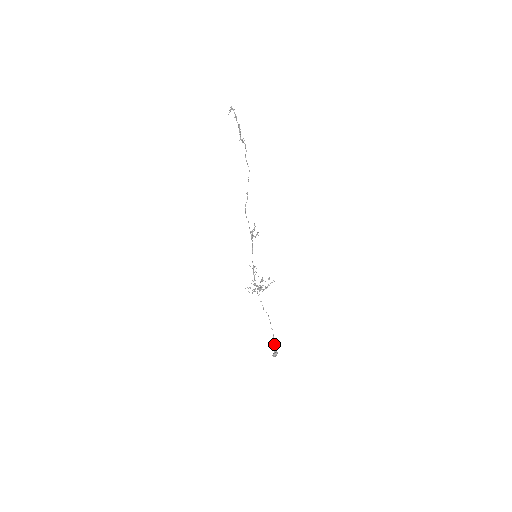
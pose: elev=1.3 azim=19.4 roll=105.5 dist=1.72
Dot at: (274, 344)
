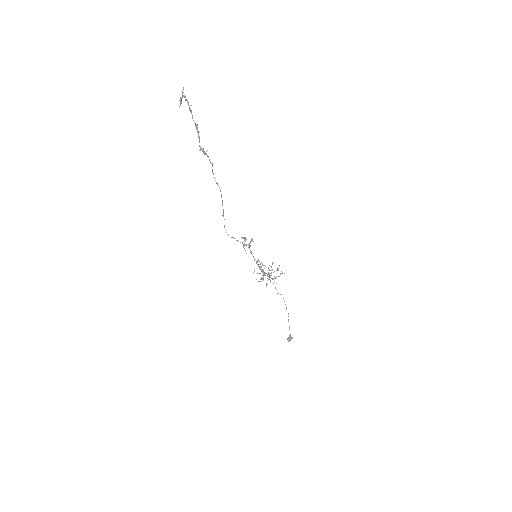
Dot at: (289, 328)
